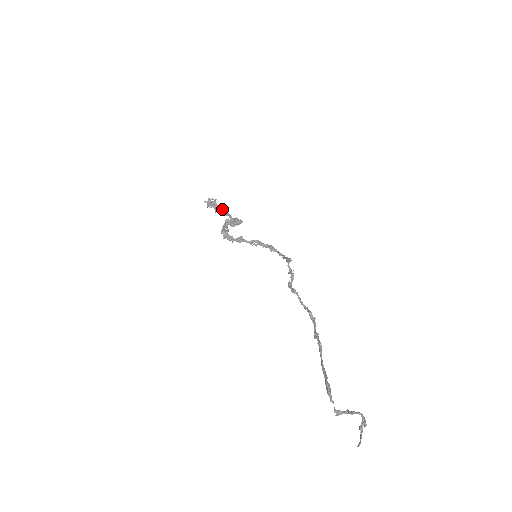
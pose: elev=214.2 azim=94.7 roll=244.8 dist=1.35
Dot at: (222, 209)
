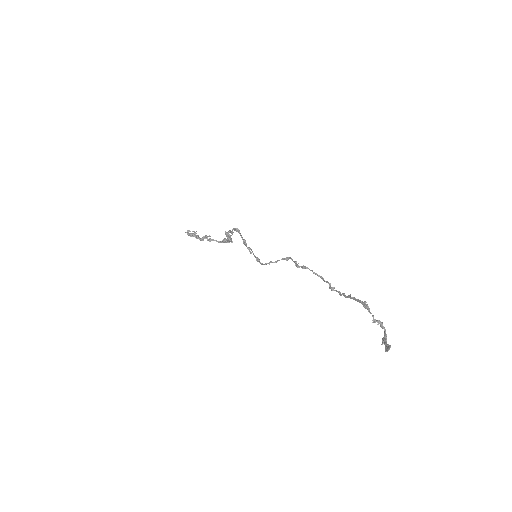
Dot at: (205, 237)
